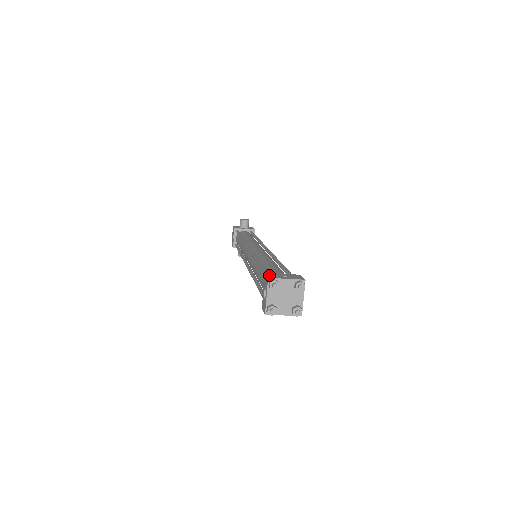
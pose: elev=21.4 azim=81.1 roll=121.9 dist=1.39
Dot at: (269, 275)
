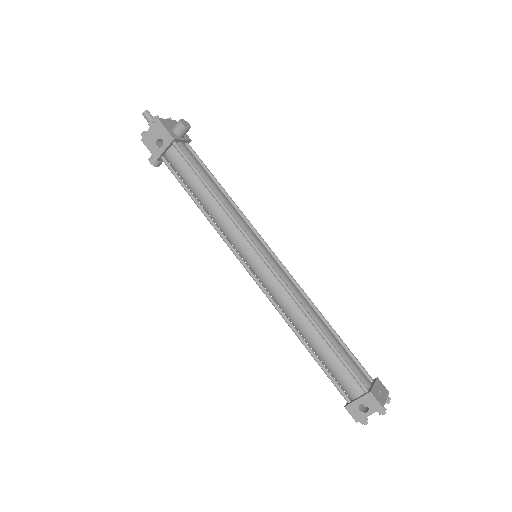
Dot at: (377, 399)
